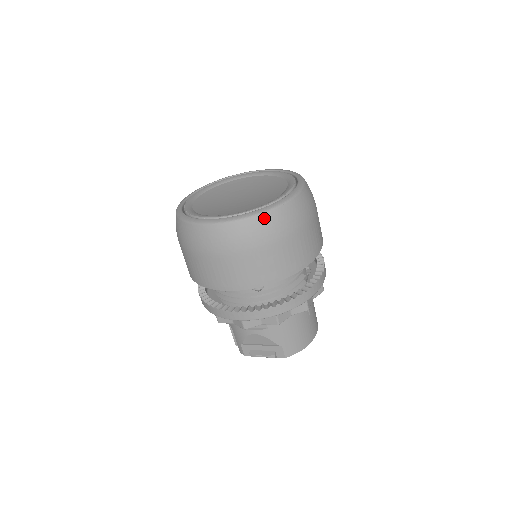
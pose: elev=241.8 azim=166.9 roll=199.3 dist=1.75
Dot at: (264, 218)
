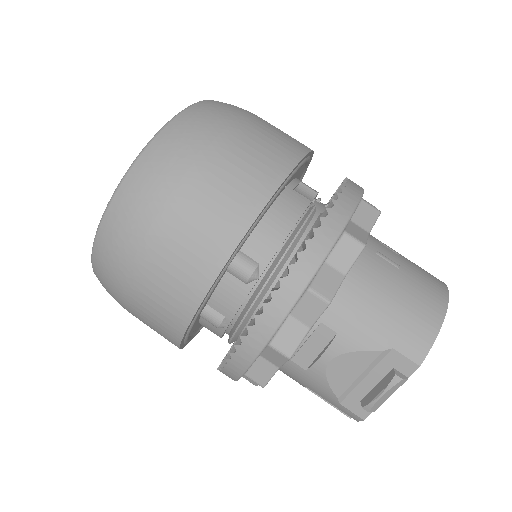
Dot at: (148, 155)
